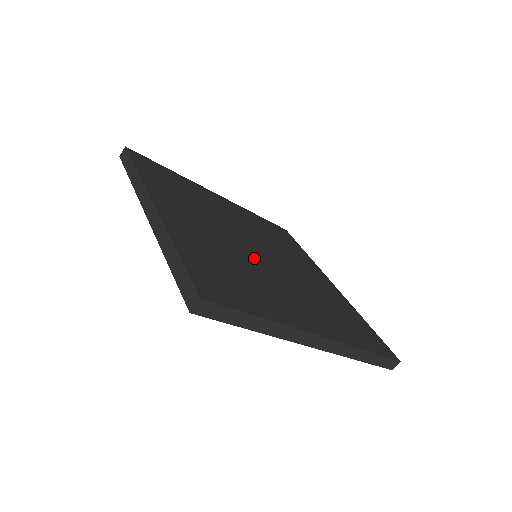
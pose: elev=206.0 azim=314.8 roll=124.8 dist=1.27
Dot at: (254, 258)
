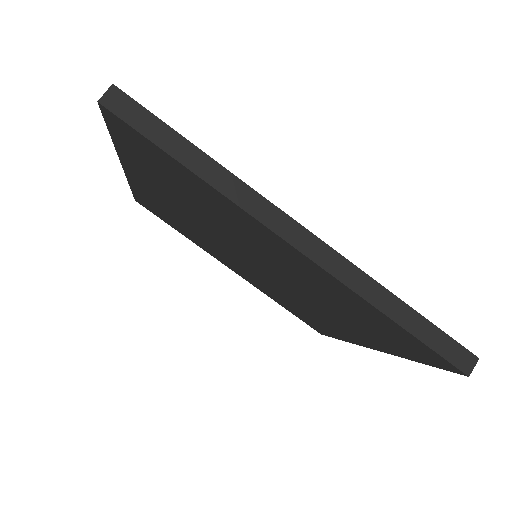
Dot at: occluded
